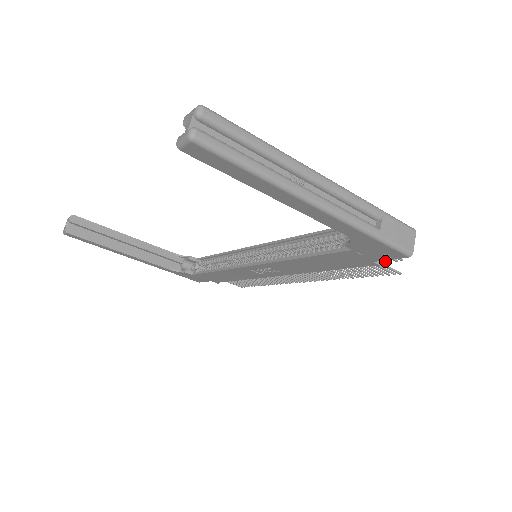
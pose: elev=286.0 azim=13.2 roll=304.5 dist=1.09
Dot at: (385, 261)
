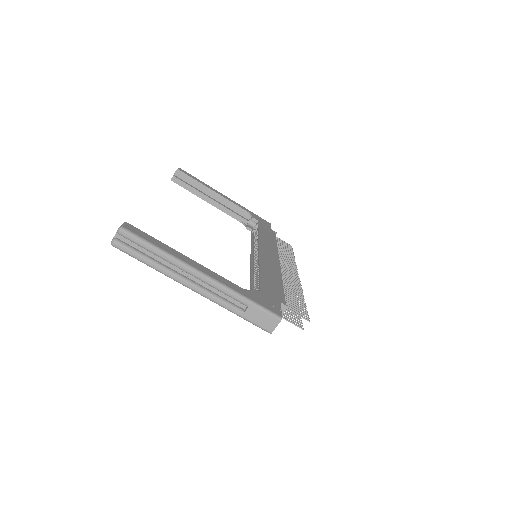
Dot at: (307, 313)
